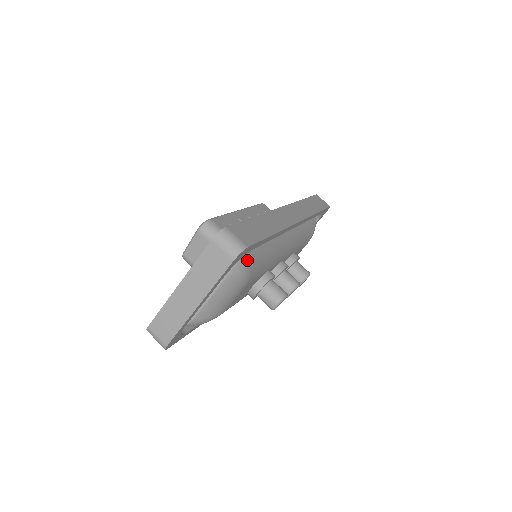
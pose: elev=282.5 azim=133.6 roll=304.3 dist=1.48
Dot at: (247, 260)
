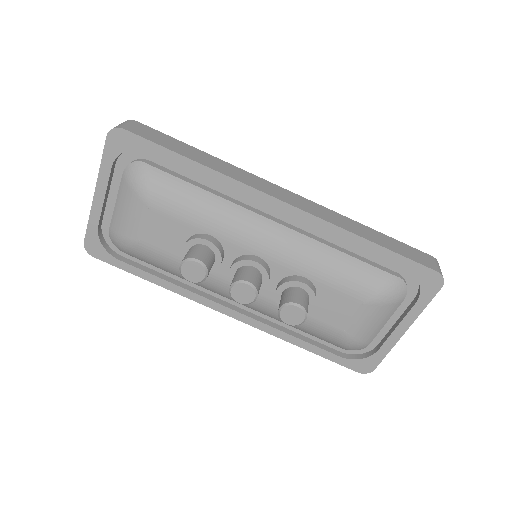
Dot at: (146, 167)
